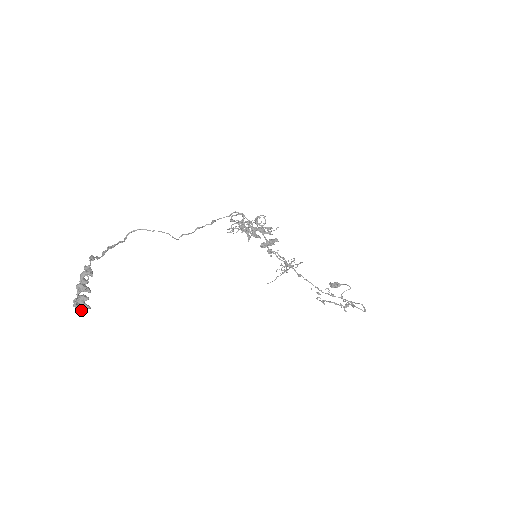
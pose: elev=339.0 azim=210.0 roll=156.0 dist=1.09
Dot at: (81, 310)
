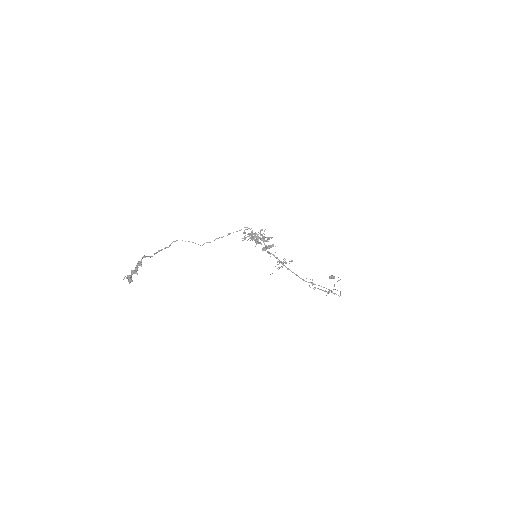
Dot at: (129, 282)
